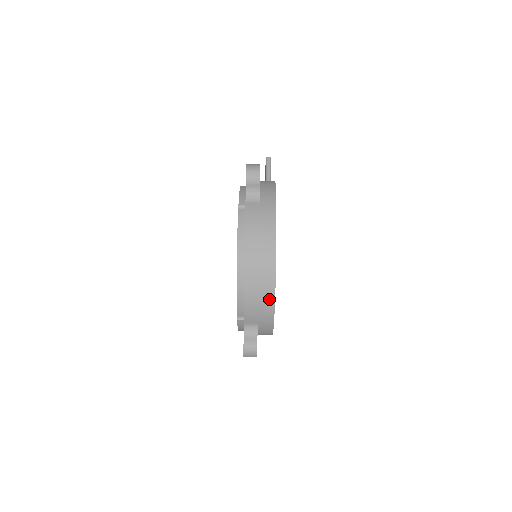
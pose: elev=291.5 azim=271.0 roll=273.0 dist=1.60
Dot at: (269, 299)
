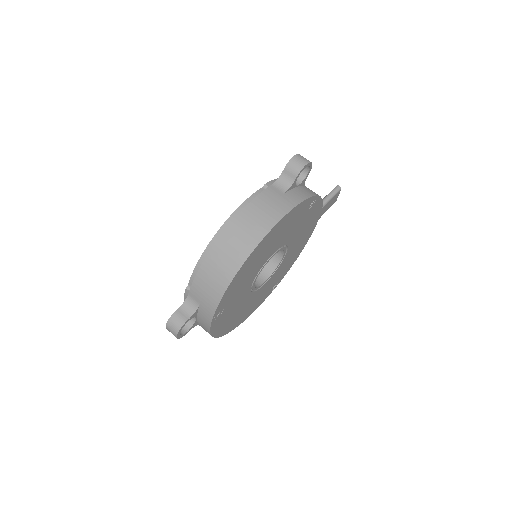
Dot at: (223, 283)
